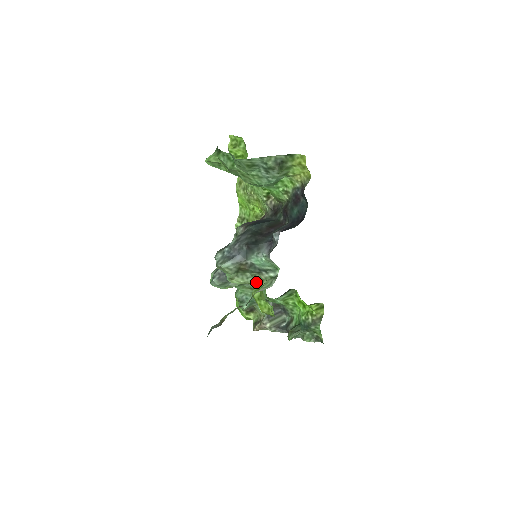
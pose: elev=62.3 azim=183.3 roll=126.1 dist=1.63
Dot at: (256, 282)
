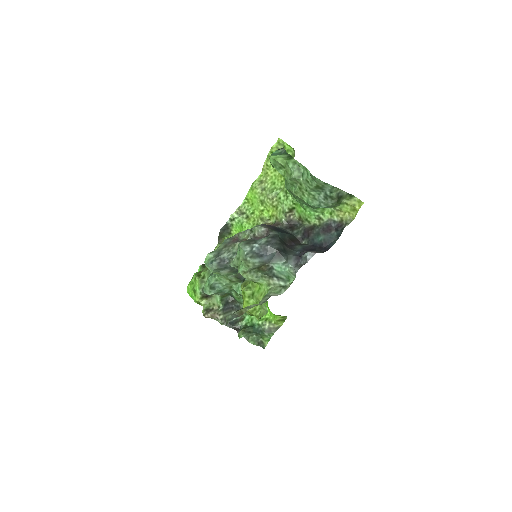
Dot at: (259, 283)
